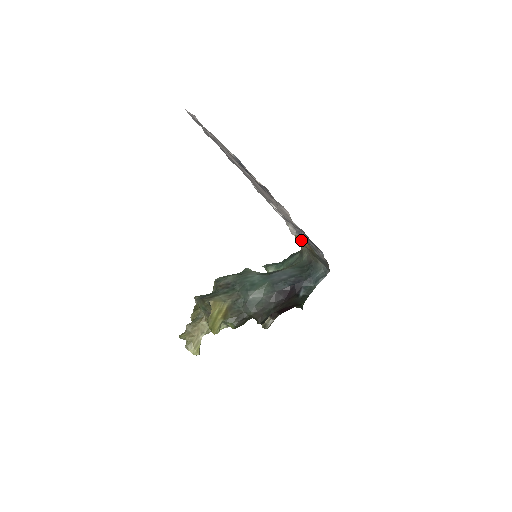
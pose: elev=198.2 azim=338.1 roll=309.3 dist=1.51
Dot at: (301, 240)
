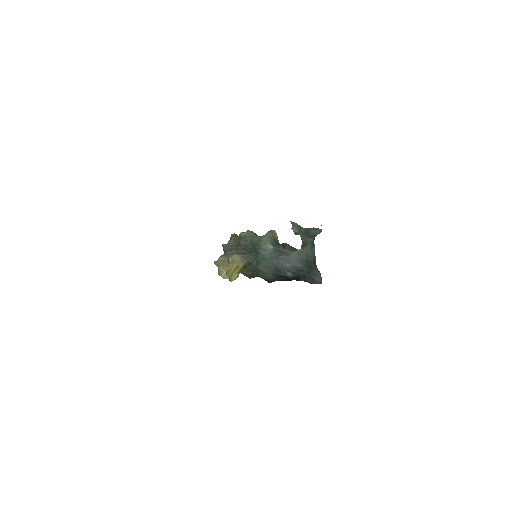
Dot at: occluded
